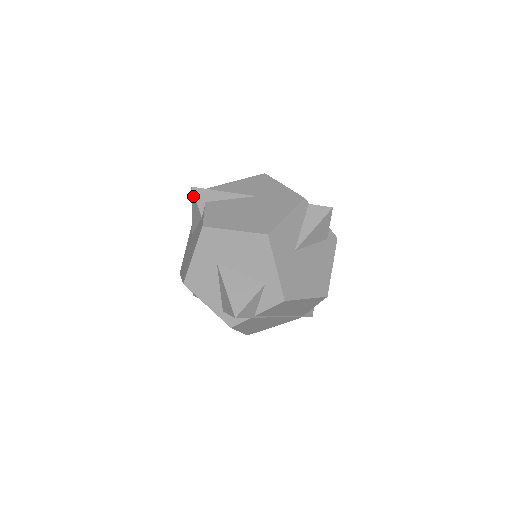
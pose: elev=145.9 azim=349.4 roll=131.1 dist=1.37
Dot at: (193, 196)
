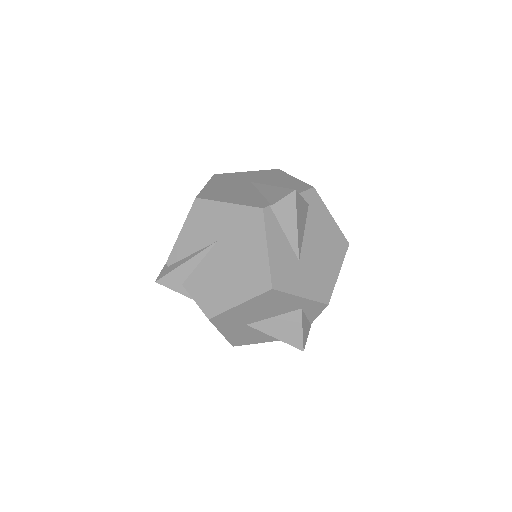
Dot at: occluded
